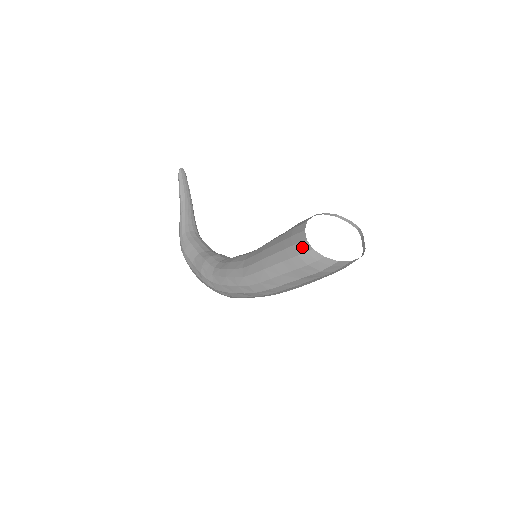
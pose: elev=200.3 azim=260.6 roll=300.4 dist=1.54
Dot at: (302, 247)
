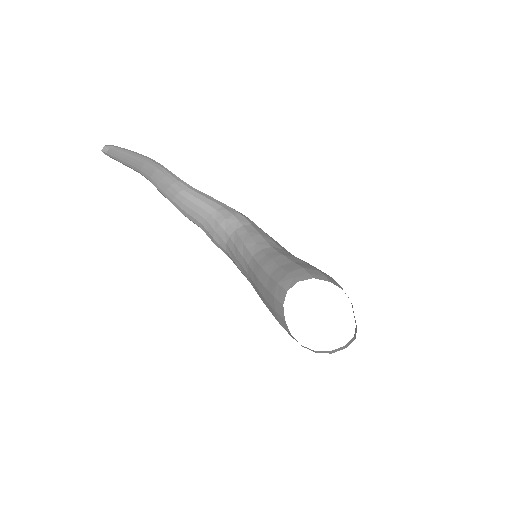
Dot at: (290, 335)
